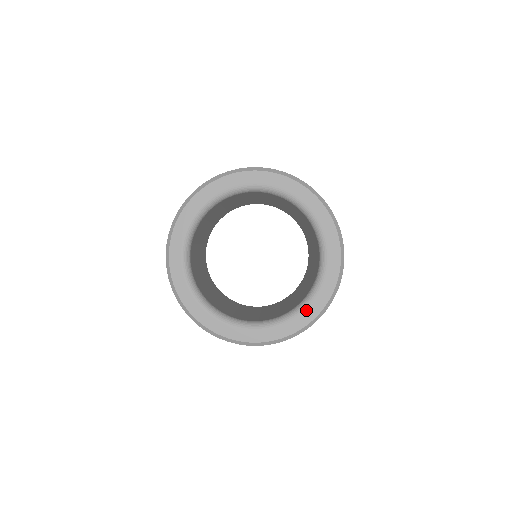
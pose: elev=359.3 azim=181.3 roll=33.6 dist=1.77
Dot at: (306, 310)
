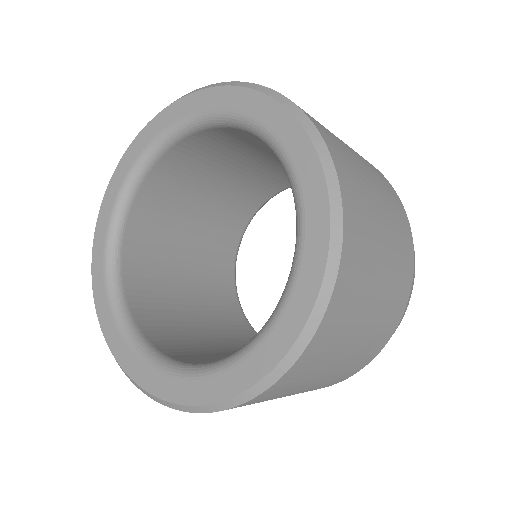
Dot at: (219, 375)
